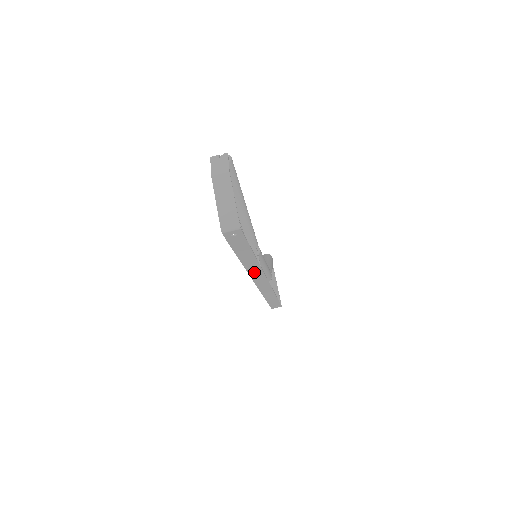
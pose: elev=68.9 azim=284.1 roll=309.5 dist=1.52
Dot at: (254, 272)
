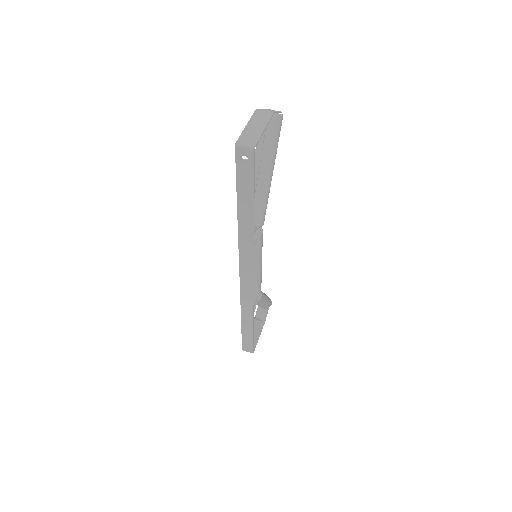
Dot at: (245, 252)
